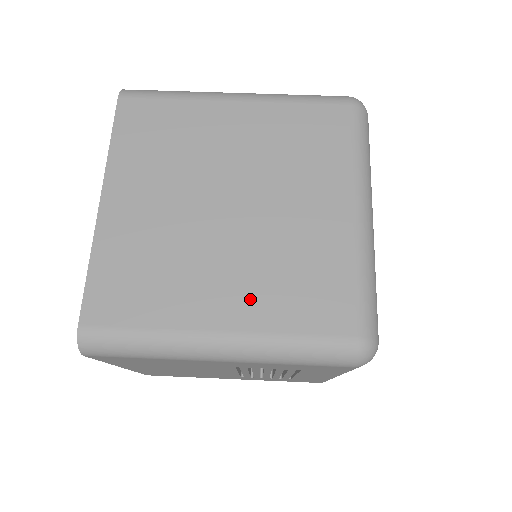
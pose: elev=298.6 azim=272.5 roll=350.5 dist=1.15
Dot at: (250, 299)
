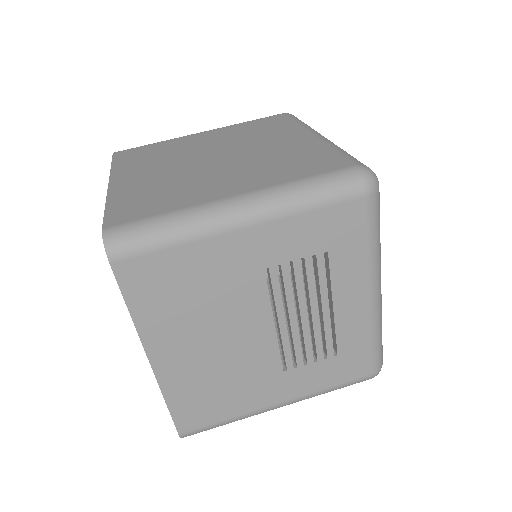
Dot at: (253, 178)
